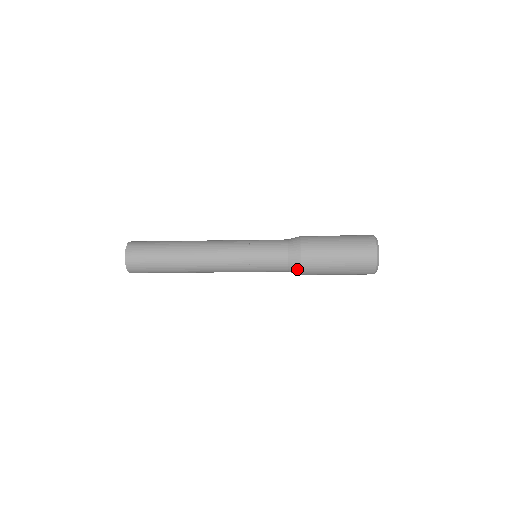
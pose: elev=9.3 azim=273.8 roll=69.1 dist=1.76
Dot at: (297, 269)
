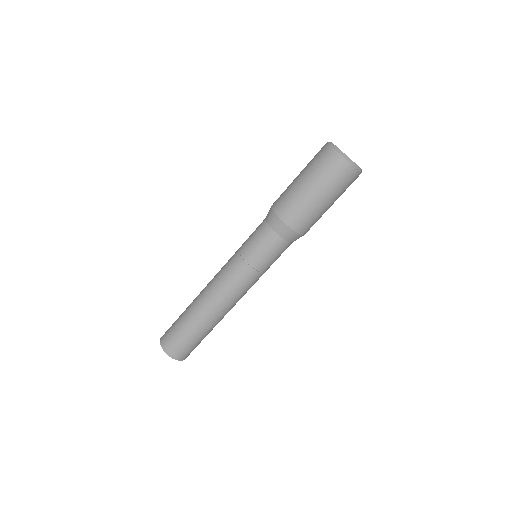
Dot at: (284, 228)
